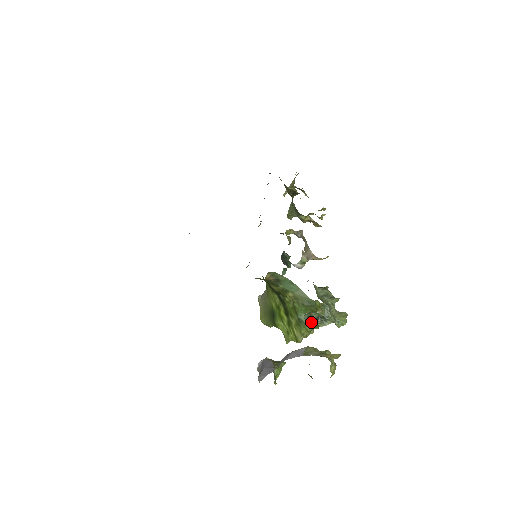
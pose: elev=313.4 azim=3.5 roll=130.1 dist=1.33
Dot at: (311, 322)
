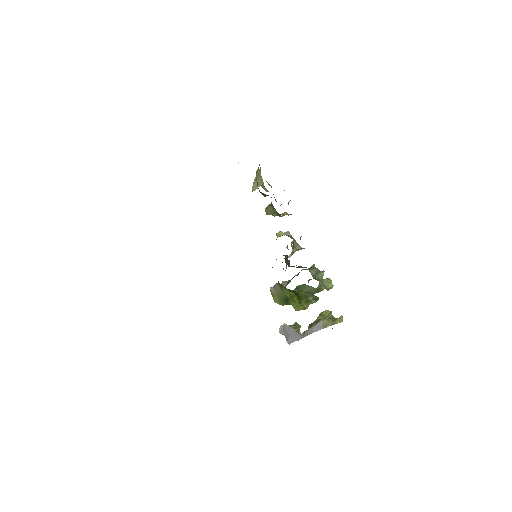
Dot at: (315, 298)
